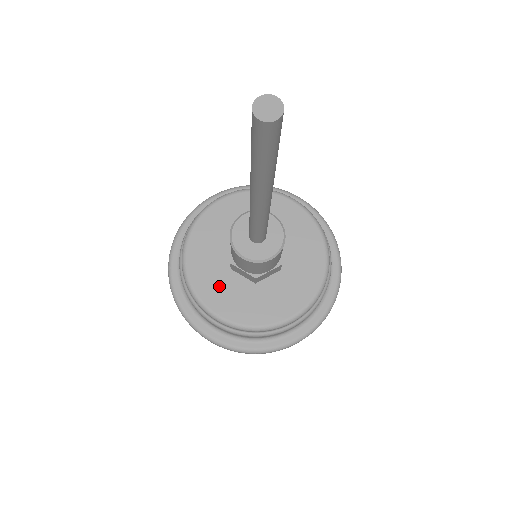
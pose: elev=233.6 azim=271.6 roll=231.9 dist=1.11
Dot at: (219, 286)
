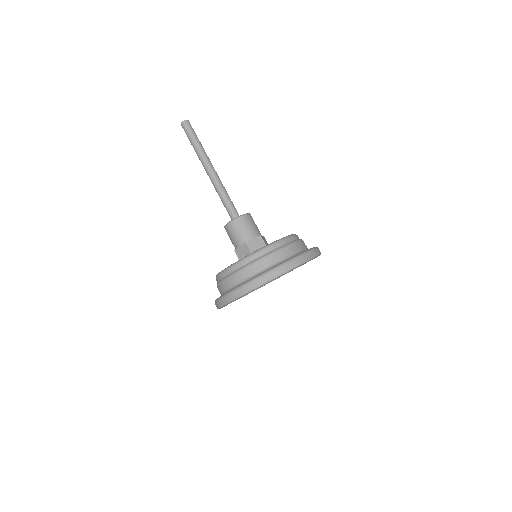
Dot at: occluded
